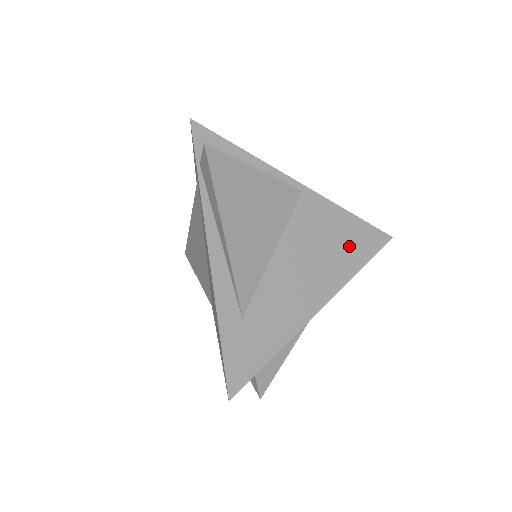
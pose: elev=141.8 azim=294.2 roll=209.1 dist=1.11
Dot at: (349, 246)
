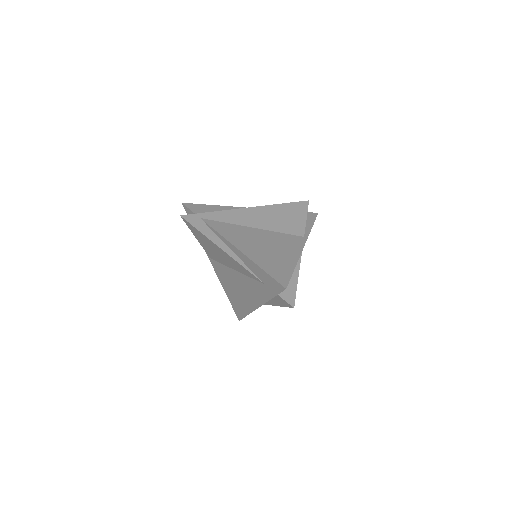
Dot at: occluded
